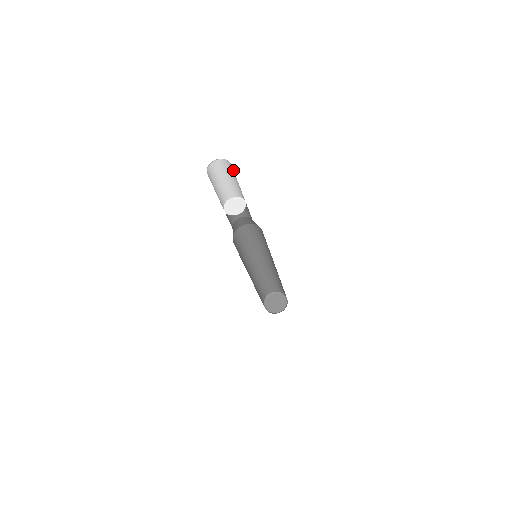
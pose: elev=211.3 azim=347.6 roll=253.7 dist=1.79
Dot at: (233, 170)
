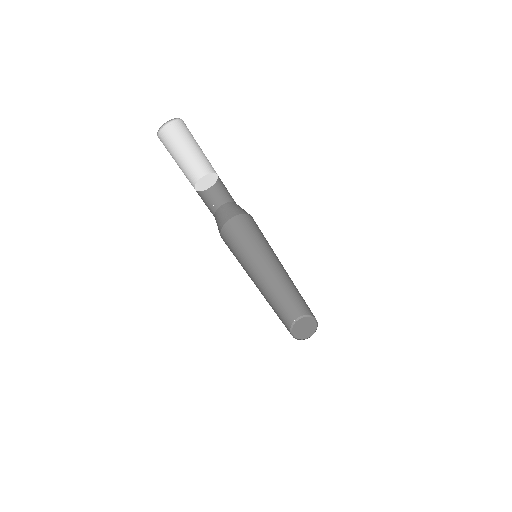
Dot at: occluded
